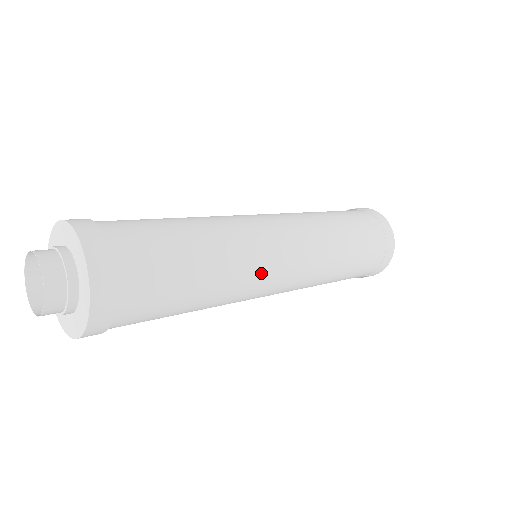
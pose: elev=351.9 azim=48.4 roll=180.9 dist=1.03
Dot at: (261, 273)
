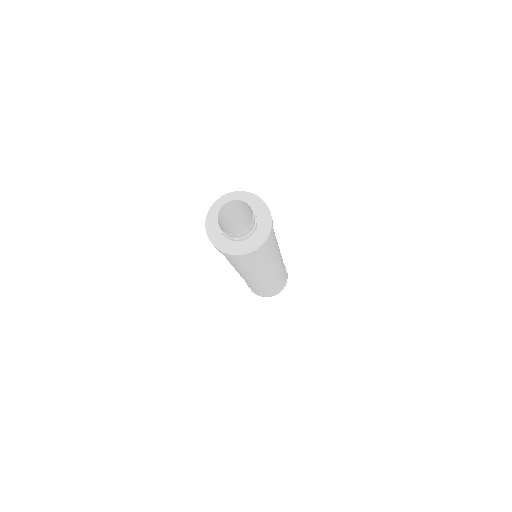
Dot at: occluded
